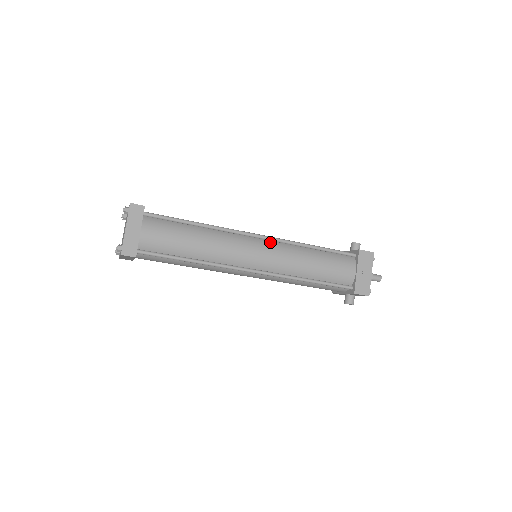
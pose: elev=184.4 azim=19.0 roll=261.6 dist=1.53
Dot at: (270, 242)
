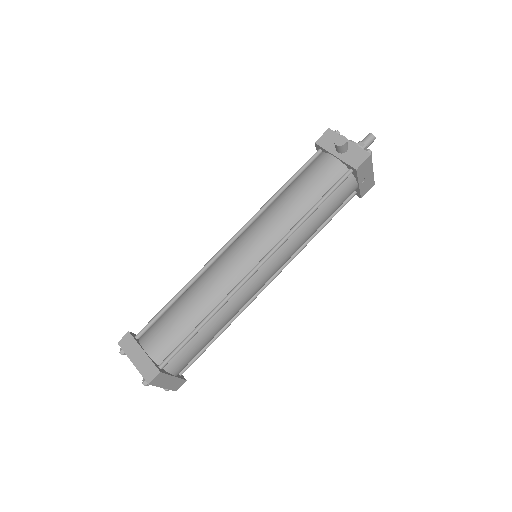
Dot at: (271, 256)
